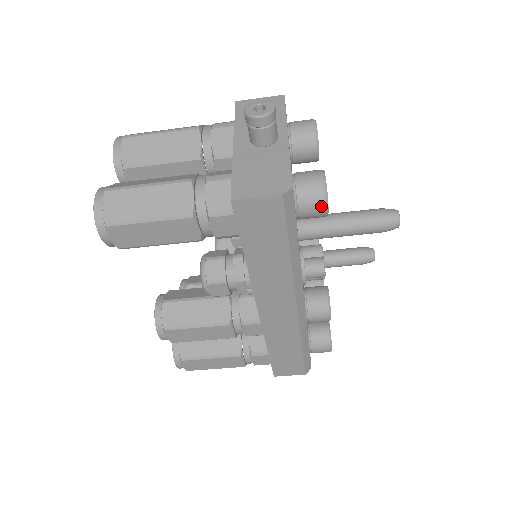
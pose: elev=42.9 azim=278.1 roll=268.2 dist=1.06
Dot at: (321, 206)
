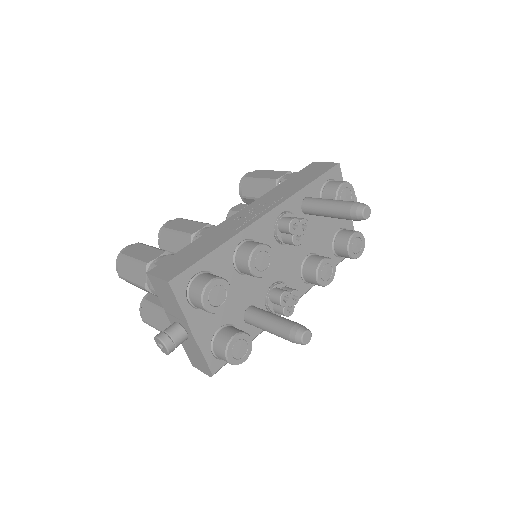
Dot at: (240, 362)
